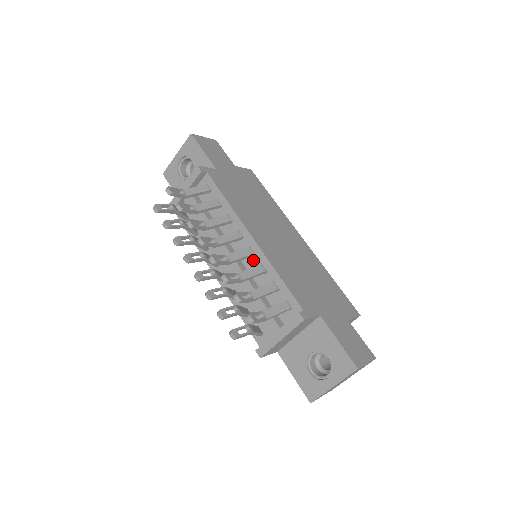
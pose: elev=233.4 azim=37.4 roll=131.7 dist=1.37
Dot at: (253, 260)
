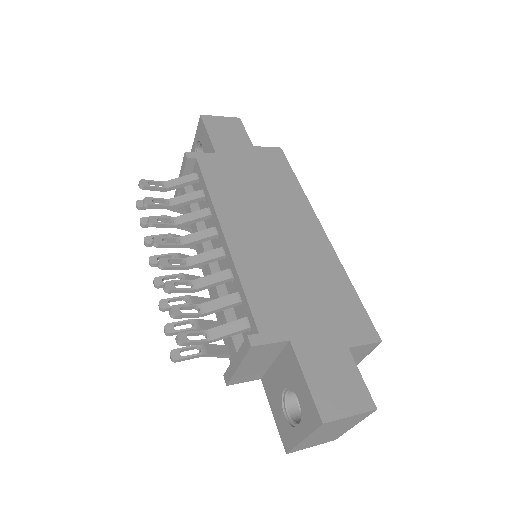
Dot at: (225, 263)
